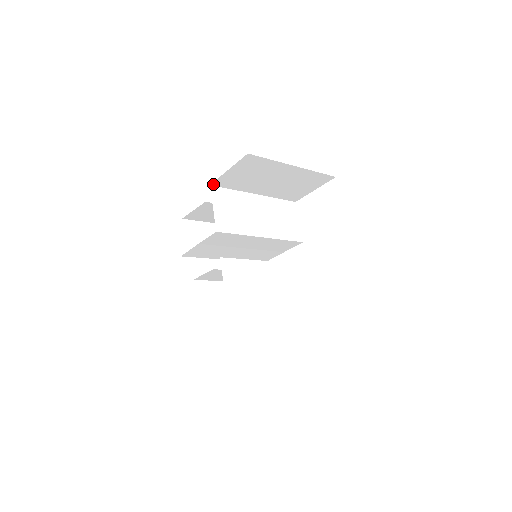
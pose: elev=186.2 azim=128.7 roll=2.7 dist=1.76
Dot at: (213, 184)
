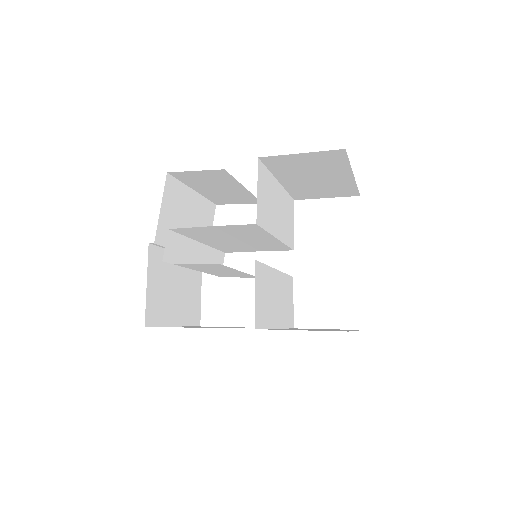
Dot at: (262, 158)
